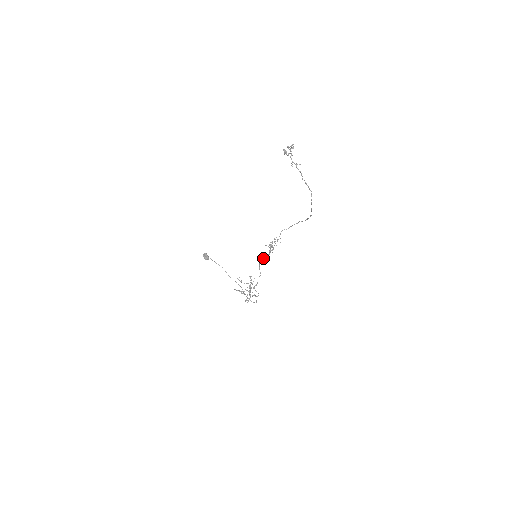
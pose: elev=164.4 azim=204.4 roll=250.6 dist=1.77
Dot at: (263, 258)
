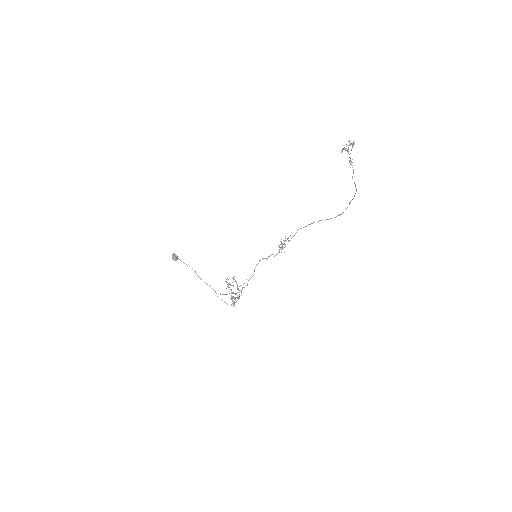
Dot at: (265, 258)
